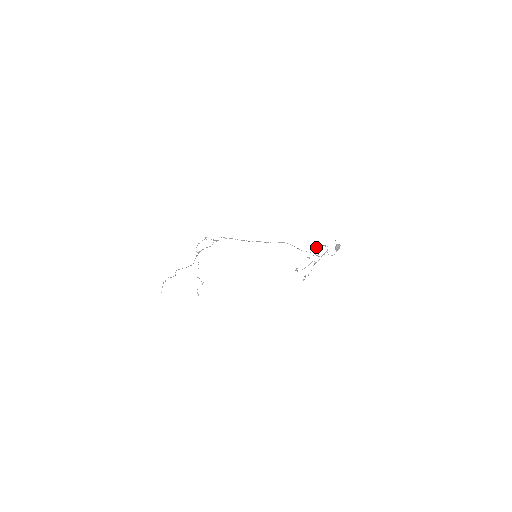
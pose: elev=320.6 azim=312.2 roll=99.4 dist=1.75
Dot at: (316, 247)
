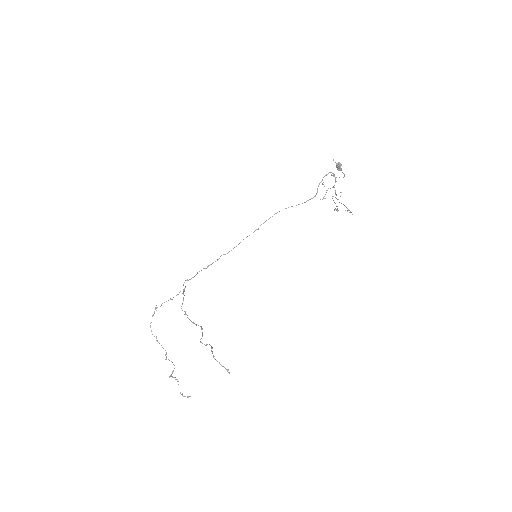
Dot at: (318, 185)
